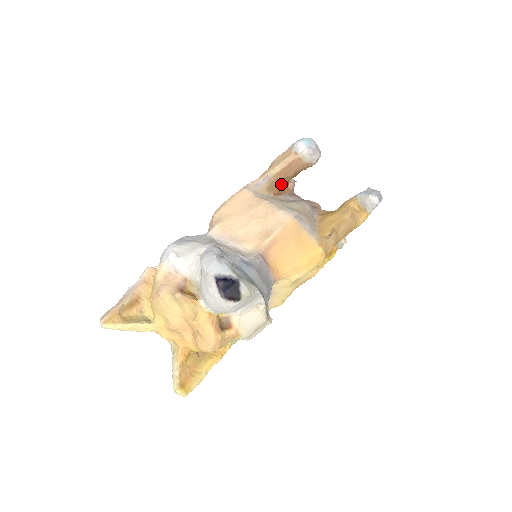
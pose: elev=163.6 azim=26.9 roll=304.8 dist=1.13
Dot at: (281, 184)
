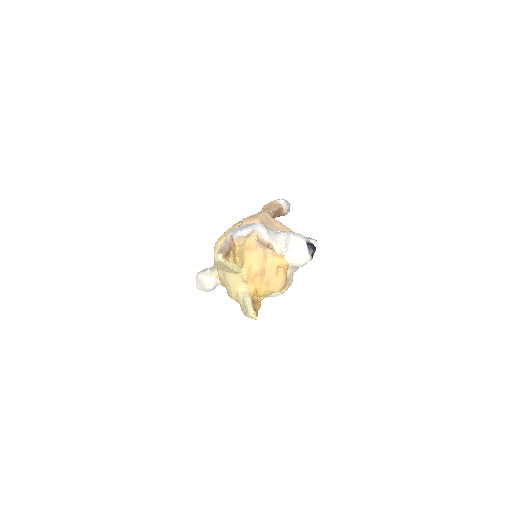
Dot at: occluded
